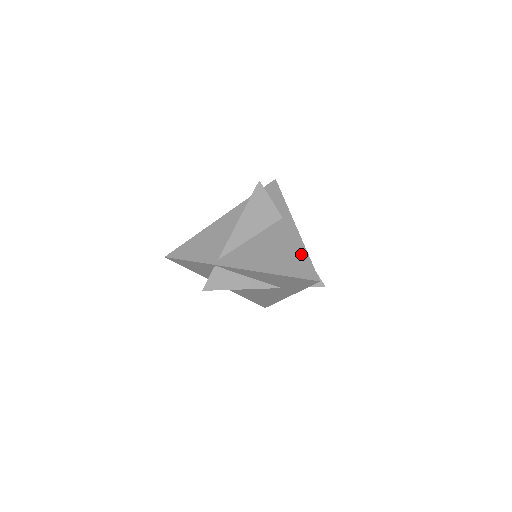
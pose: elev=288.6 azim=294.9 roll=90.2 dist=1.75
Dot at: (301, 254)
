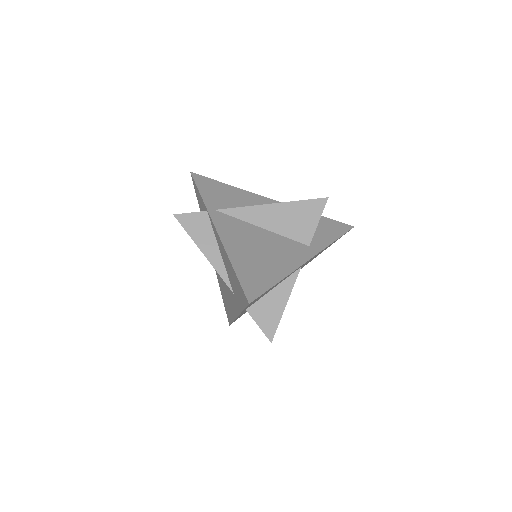
Dot at: (274, 275)
